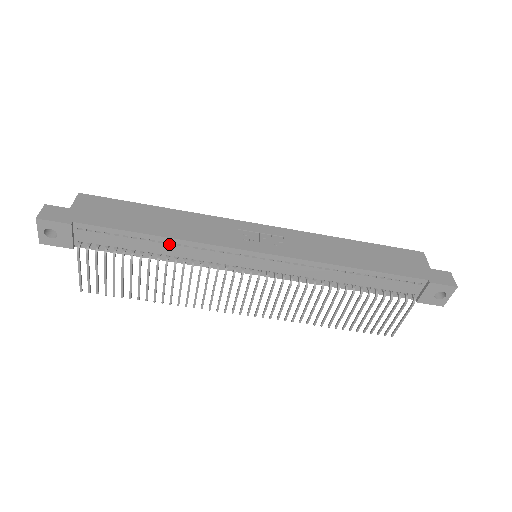
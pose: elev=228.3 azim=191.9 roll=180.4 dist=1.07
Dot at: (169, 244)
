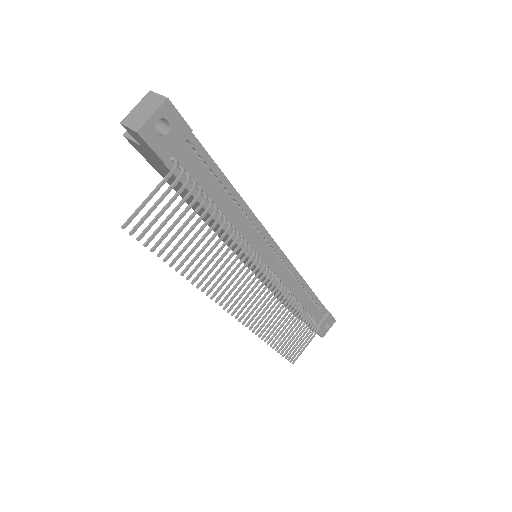
Dot at: (238, 207)
